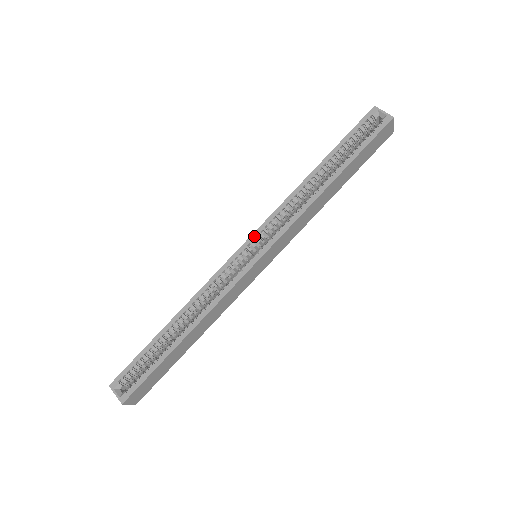
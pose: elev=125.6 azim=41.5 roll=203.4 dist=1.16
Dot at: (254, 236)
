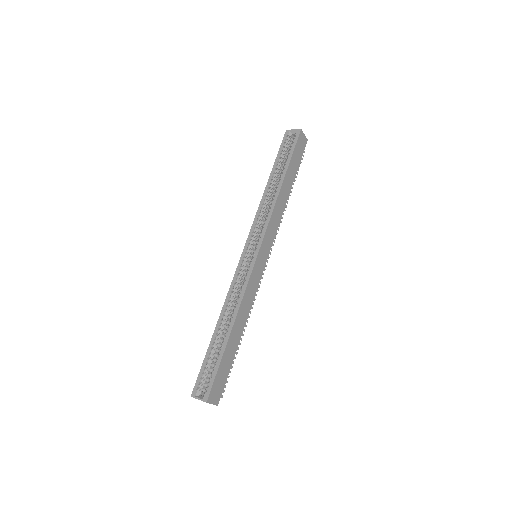
Dot at: (248, 242)
